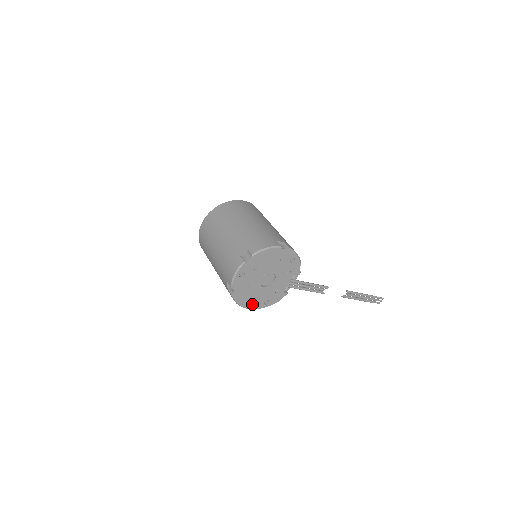
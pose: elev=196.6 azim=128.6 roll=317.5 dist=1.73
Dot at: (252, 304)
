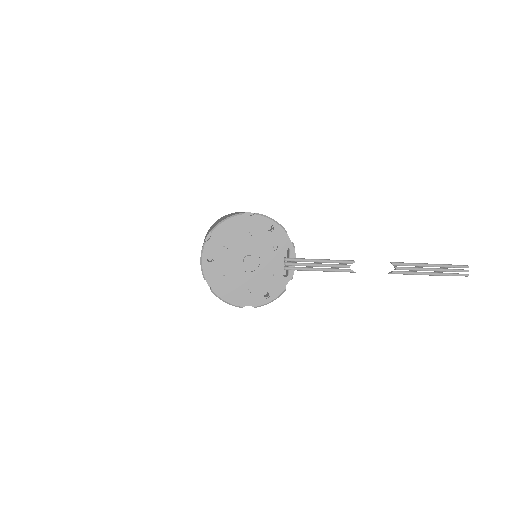
Dot at: (246, 300)
